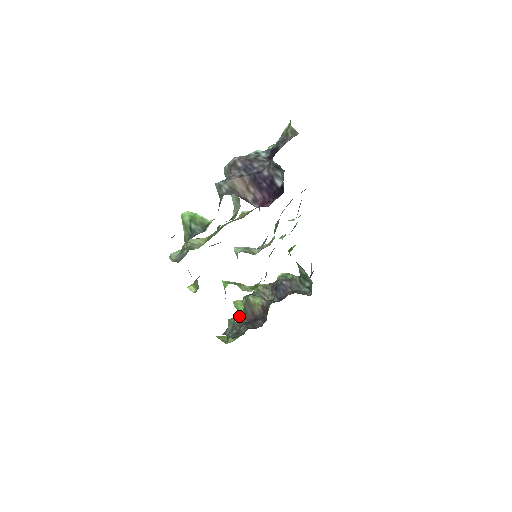
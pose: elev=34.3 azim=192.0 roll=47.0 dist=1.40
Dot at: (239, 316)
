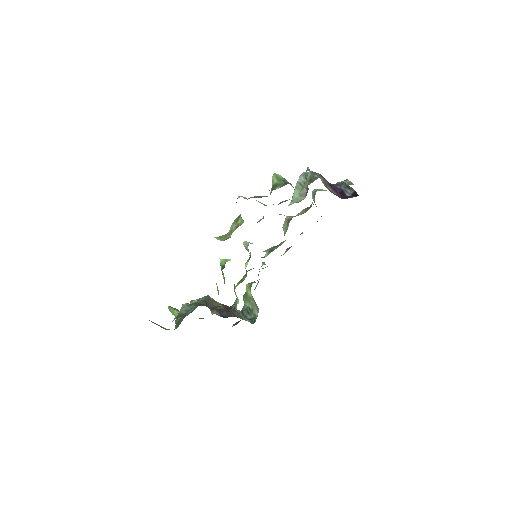
Dot at: occluded
